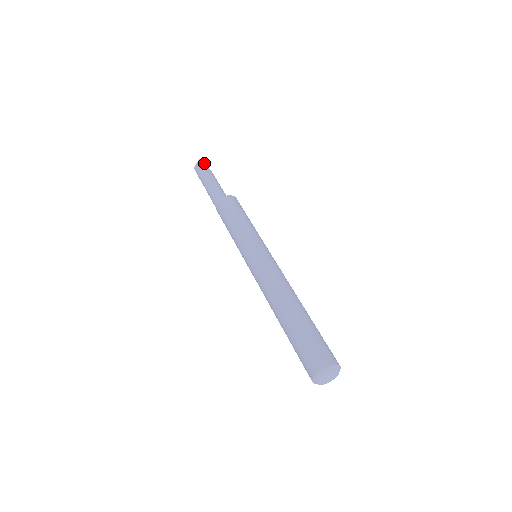
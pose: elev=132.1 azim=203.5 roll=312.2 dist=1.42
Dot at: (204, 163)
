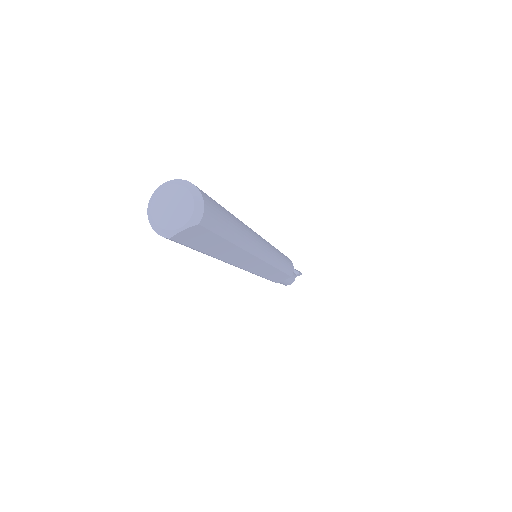
Dot at: (295, 269)
